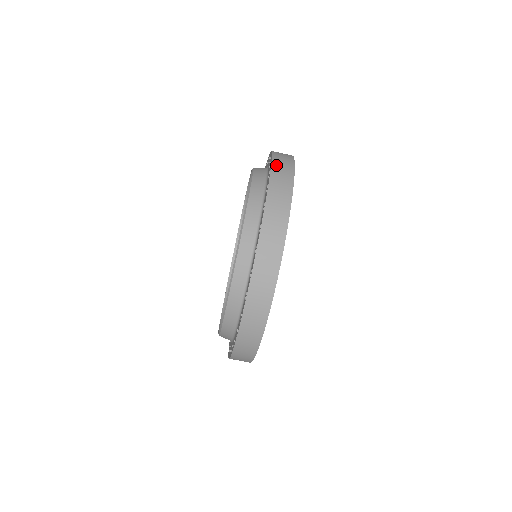
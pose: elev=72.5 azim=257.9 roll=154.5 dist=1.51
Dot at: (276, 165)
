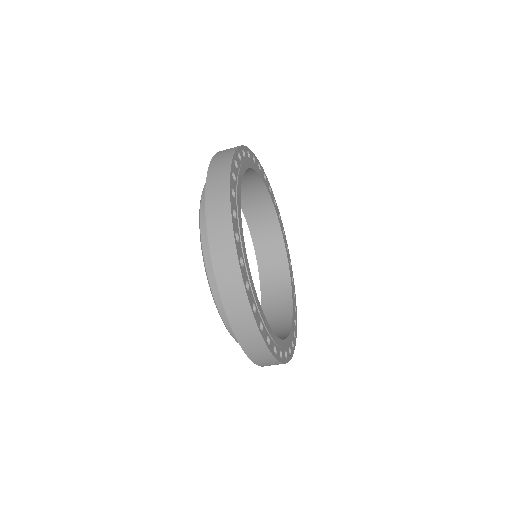
Dot at: (212, 234)
